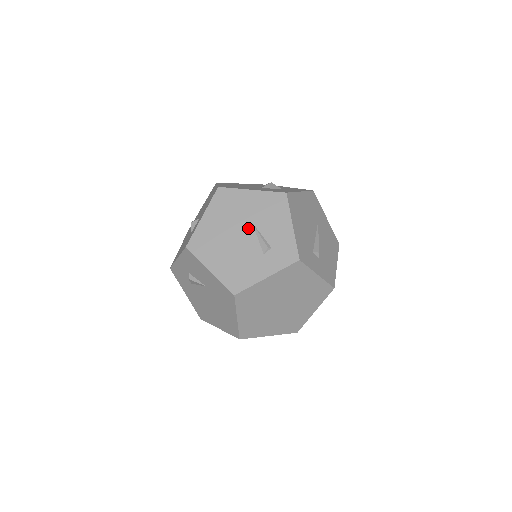
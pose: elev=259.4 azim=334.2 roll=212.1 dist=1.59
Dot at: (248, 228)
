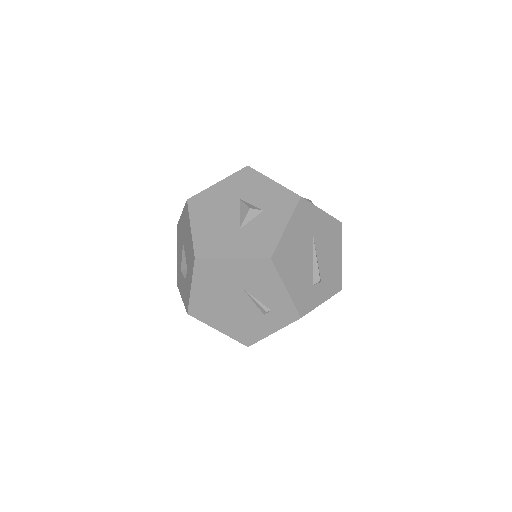
Dot at: (241, 295)
